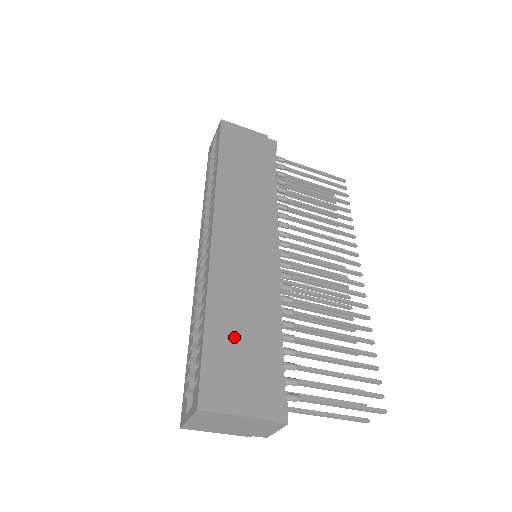
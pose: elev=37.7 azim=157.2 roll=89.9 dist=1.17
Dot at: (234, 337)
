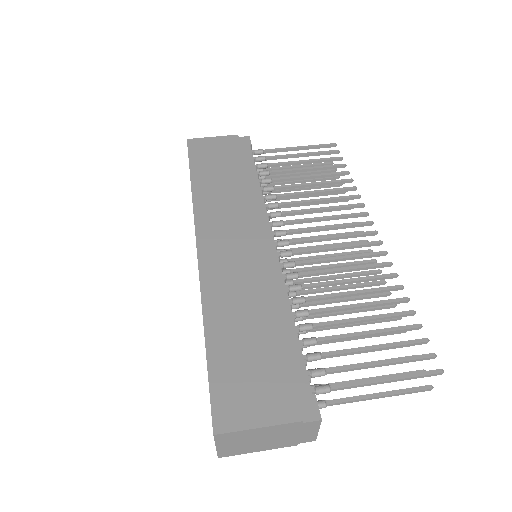
Dot at: (240, 346)
